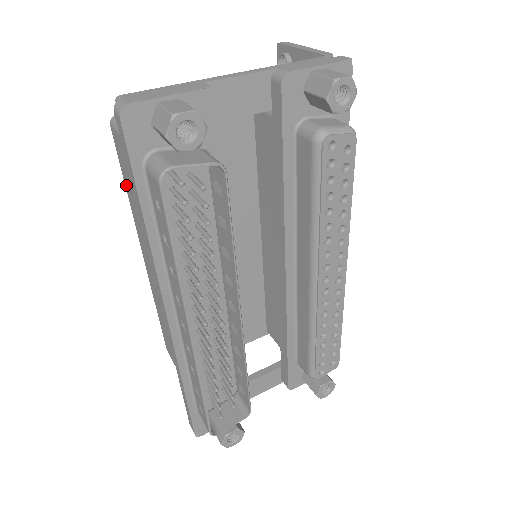
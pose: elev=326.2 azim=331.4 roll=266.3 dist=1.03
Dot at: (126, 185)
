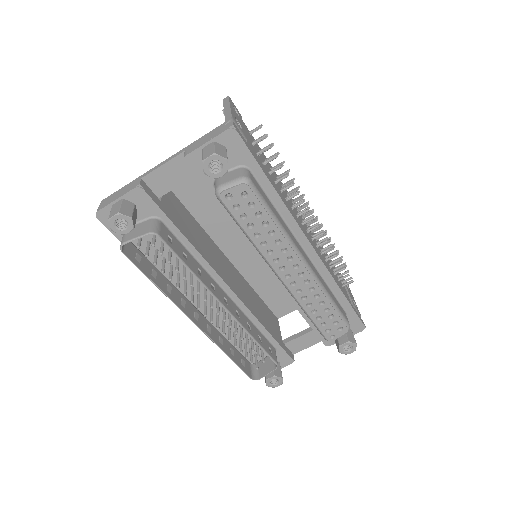
Dot at: occluded
